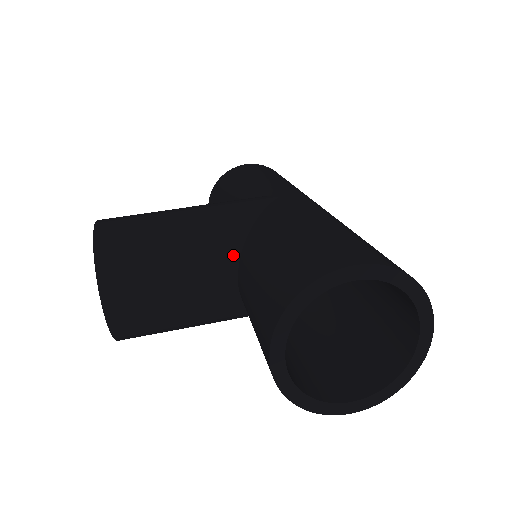
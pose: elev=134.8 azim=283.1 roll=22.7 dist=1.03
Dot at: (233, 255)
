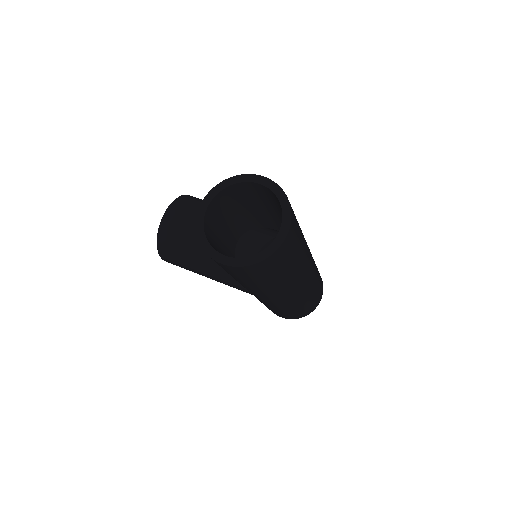
Dot at: occluded
